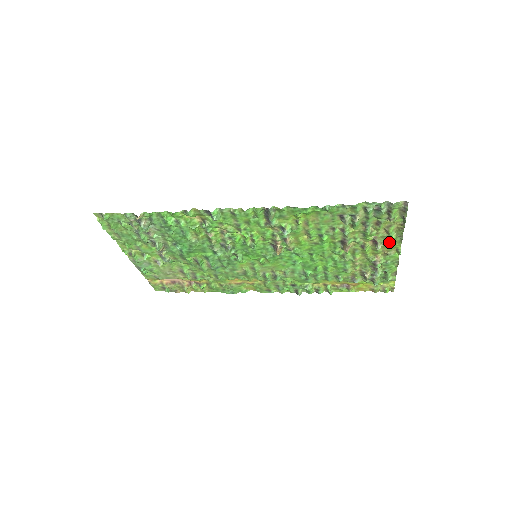
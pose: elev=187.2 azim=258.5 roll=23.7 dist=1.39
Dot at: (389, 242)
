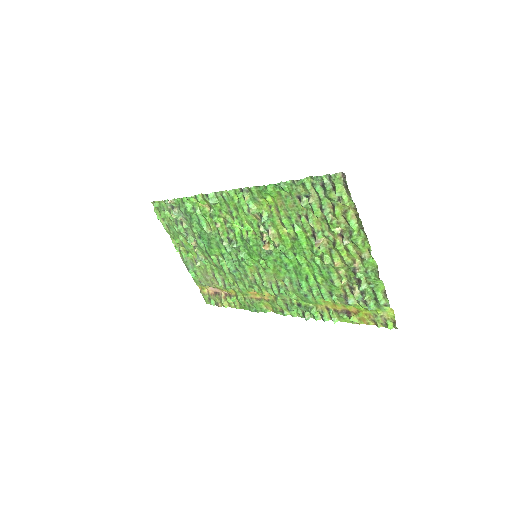
Dot at: (353, 235)
